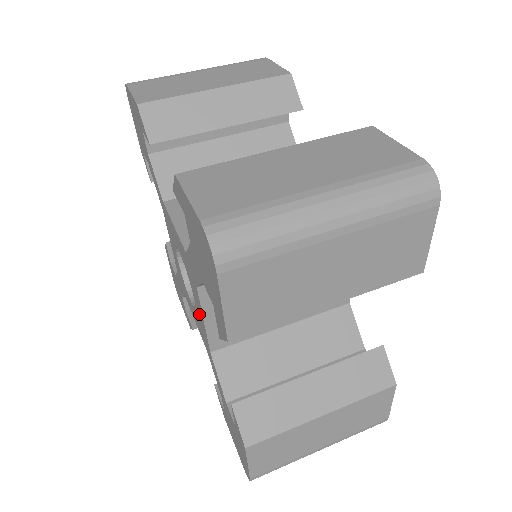
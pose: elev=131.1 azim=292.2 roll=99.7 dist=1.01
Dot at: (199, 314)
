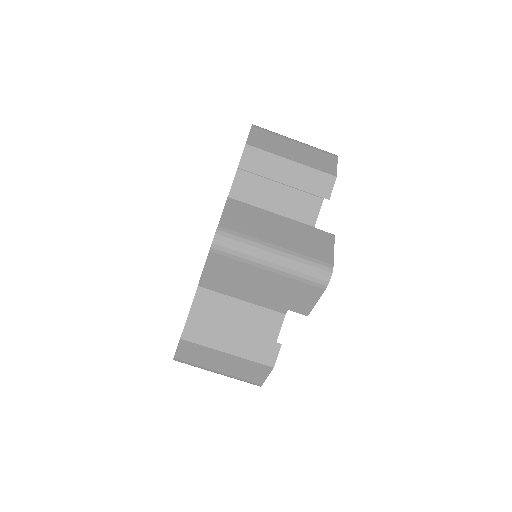
Dot at: occluded
